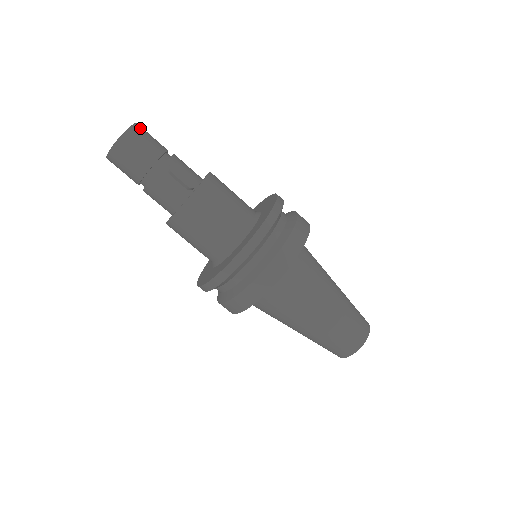
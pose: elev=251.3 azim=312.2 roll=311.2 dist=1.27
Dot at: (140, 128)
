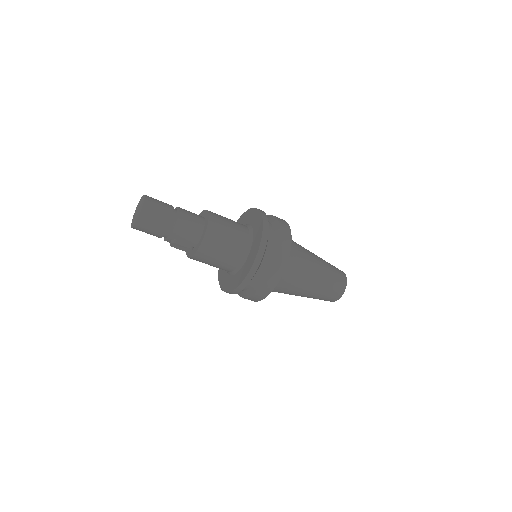
Dot at: (143, 220)
